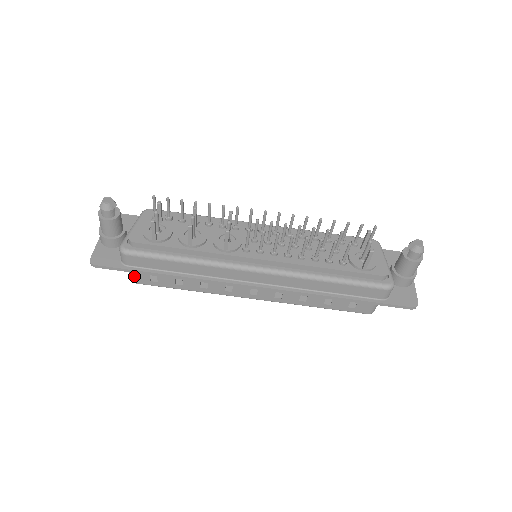
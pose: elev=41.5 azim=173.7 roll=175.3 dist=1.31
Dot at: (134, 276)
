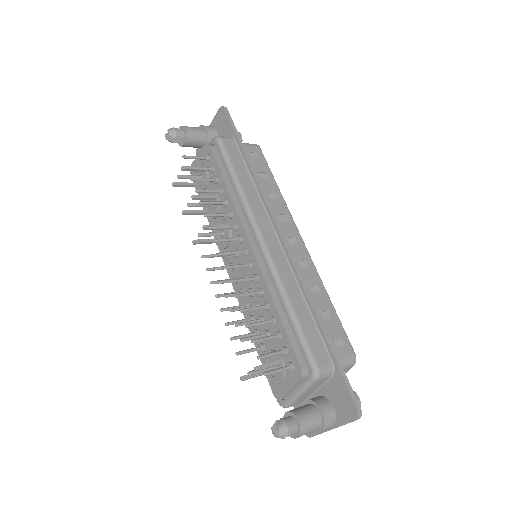
Dot at: occluded
